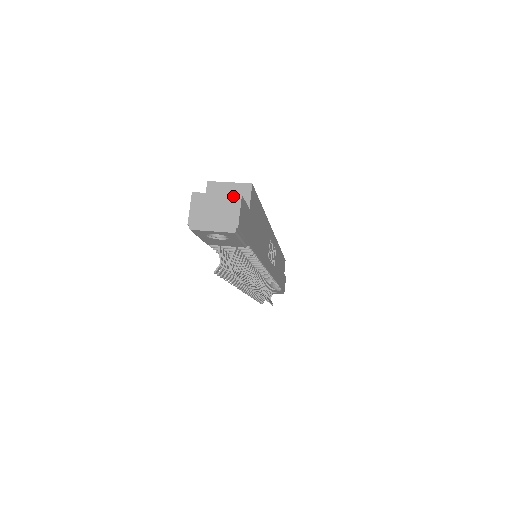
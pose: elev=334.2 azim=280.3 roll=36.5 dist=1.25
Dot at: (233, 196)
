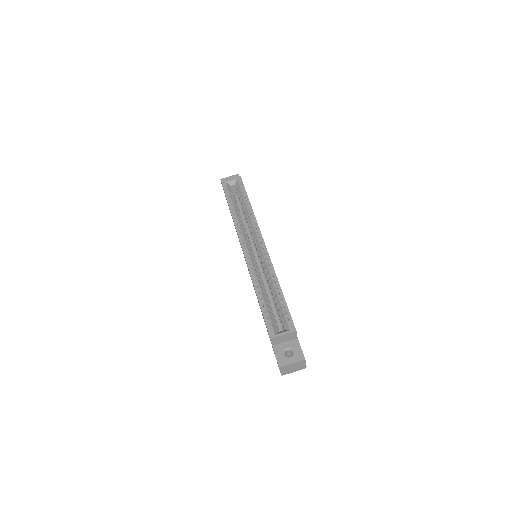
Dot at: (301, 361)
